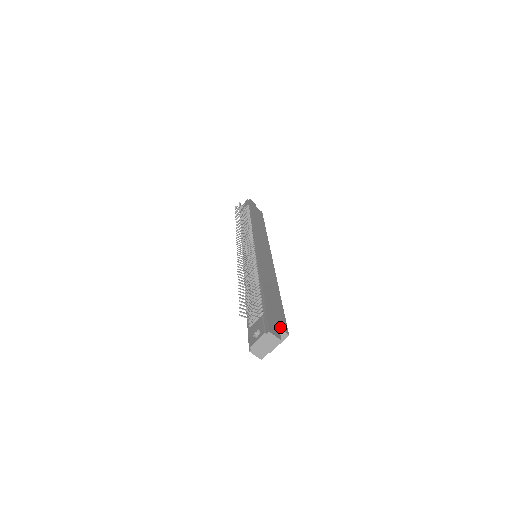
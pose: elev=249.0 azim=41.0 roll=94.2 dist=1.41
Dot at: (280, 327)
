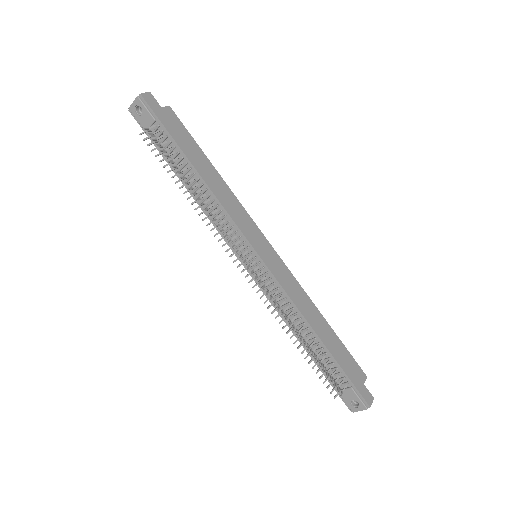
Dot at: (363, 381)
